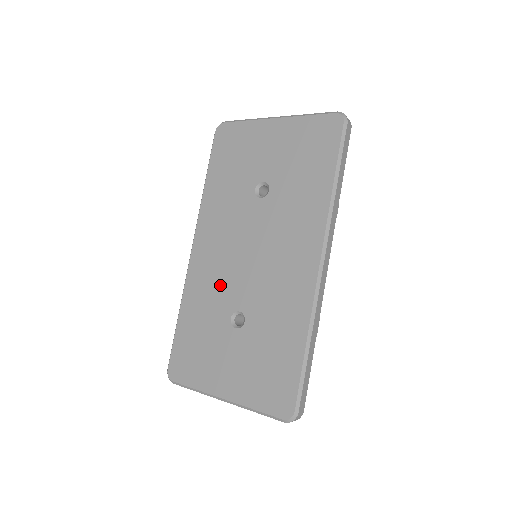
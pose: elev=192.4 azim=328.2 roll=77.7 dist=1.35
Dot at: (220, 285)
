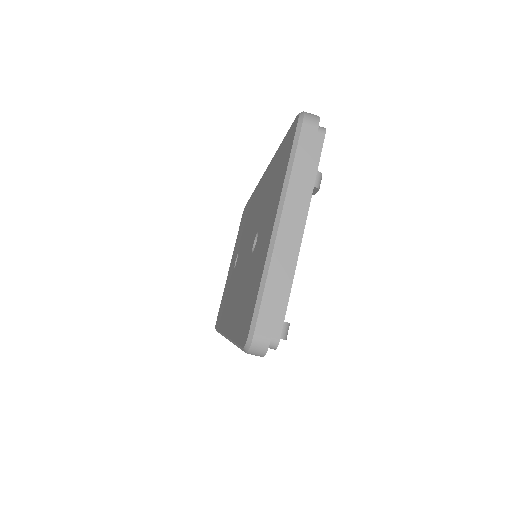
Dot at: (241, 281)
